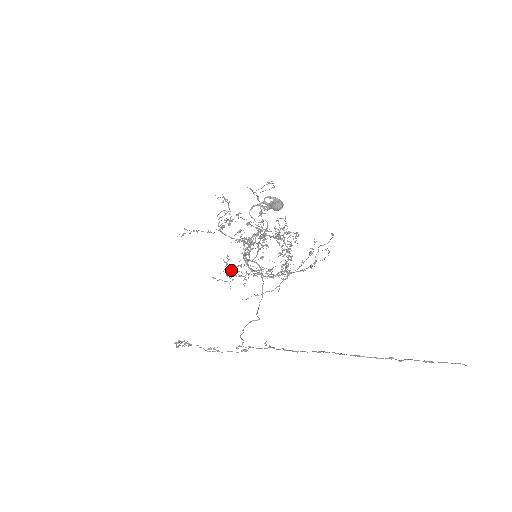
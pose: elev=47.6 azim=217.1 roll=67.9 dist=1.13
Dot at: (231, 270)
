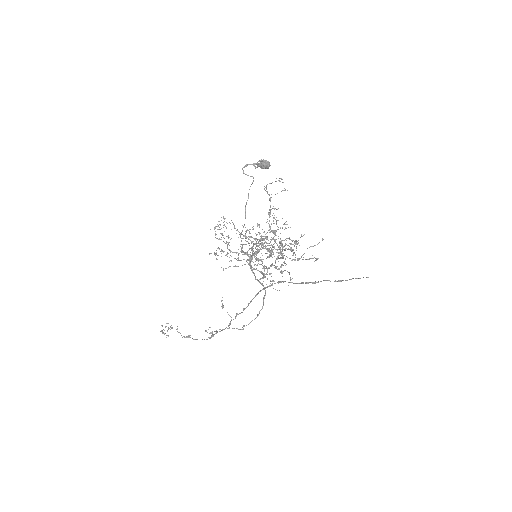
Dot at: (219, 229)
